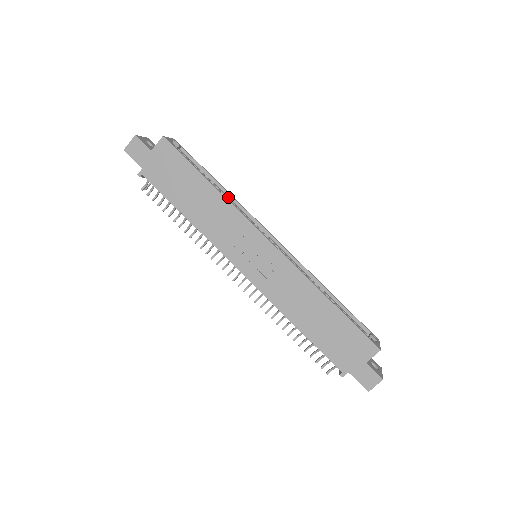
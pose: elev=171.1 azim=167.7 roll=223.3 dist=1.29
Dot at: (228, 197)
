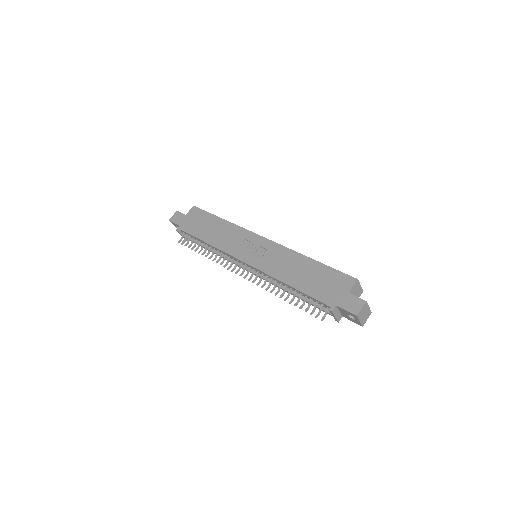
Dot at: occluded
